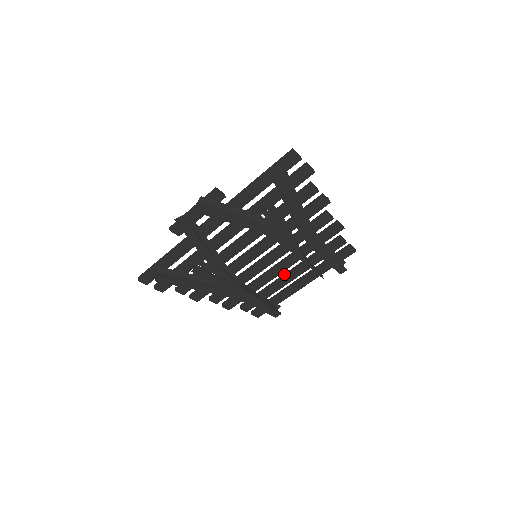
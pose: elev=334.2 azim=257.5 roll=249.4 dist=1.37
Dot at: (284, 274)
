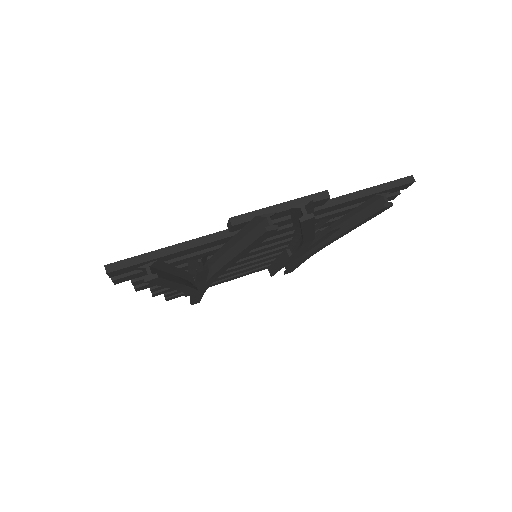
Dot at: occluded
